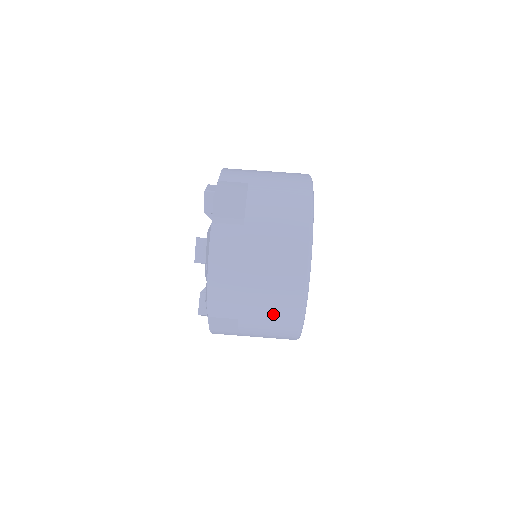
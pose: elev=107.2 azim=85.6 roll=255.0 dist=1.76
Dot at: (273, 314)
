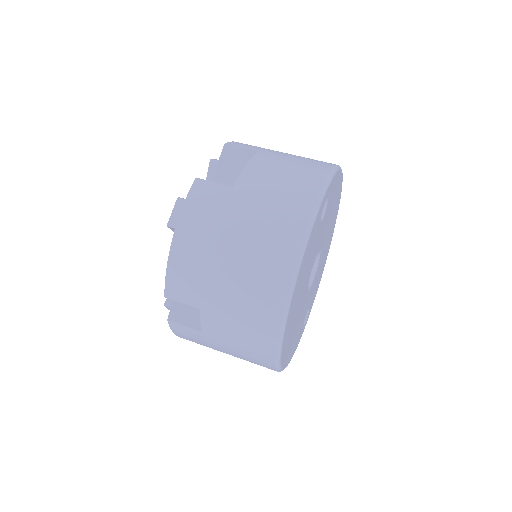
Dot at: (244, 310)
